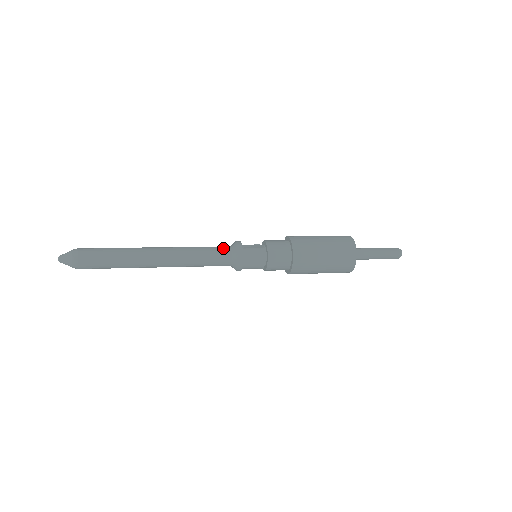
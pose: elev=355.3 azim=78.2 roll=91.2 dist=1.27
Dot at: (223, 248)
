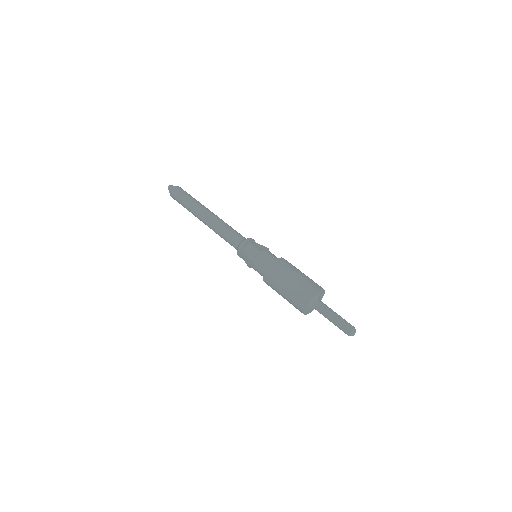
Dot at: (236, 238)
